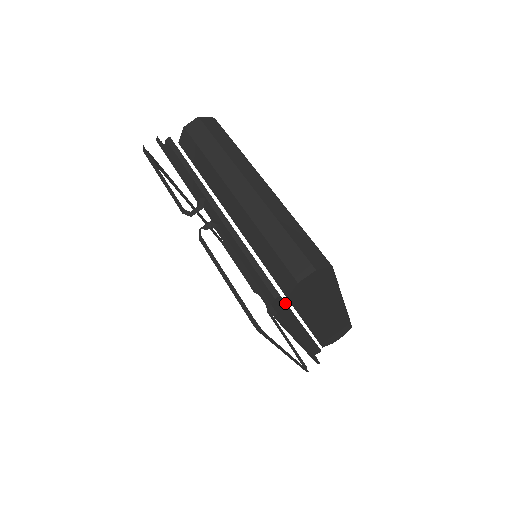
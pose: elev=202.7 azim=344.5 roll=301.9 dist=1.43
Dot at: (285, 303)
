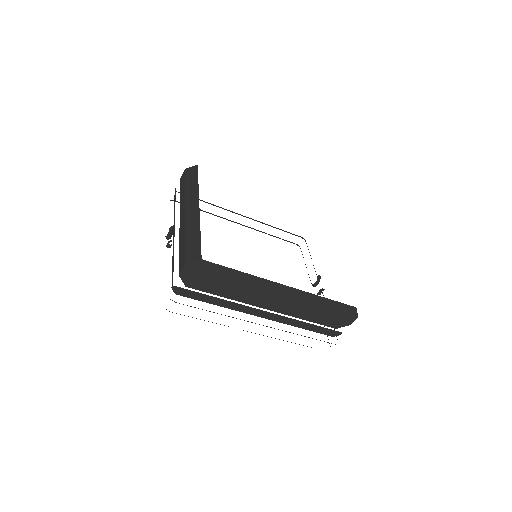
Dot at: occluded
